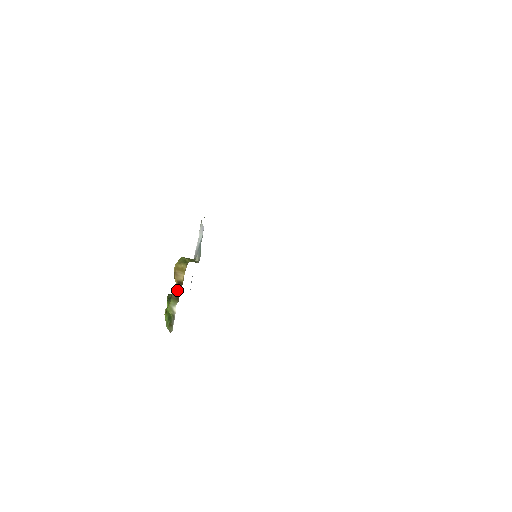
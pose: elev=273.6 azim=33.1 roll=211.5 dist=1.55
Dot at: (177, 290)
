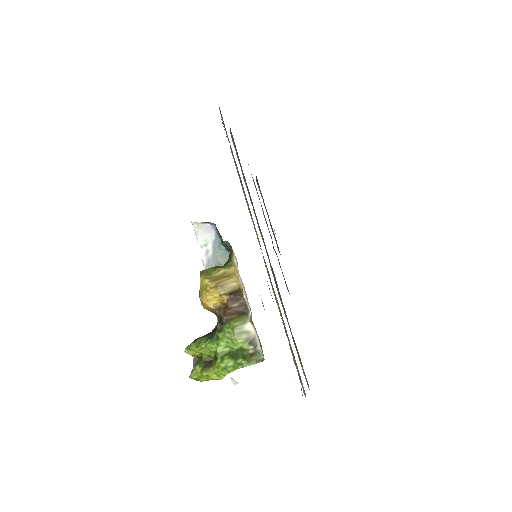
Dot at: (232, 305)
